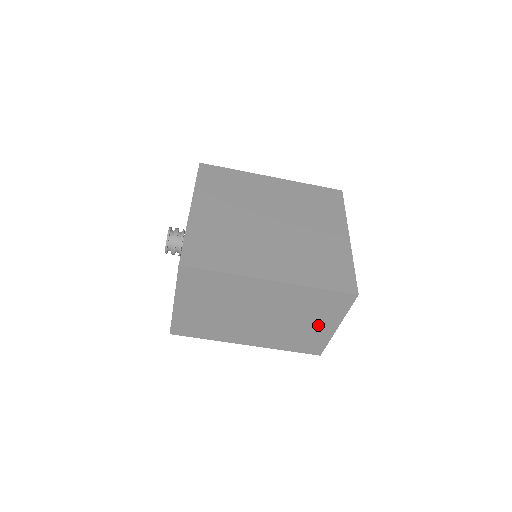
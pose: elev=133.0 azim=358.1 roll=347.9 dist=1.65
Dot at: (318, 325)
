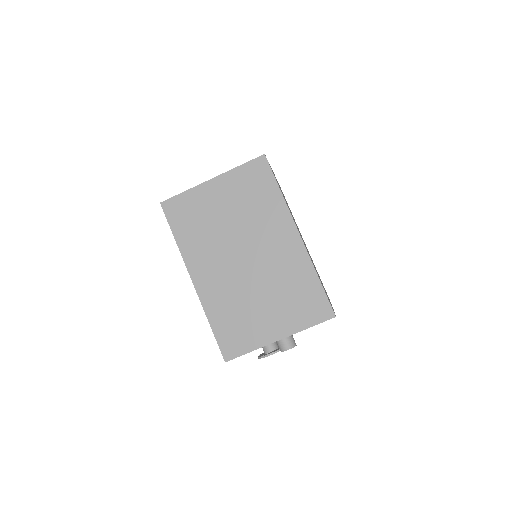
Dot at: (270, 319)
